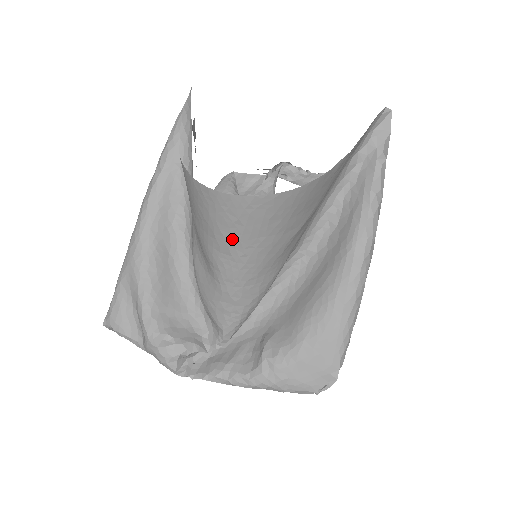
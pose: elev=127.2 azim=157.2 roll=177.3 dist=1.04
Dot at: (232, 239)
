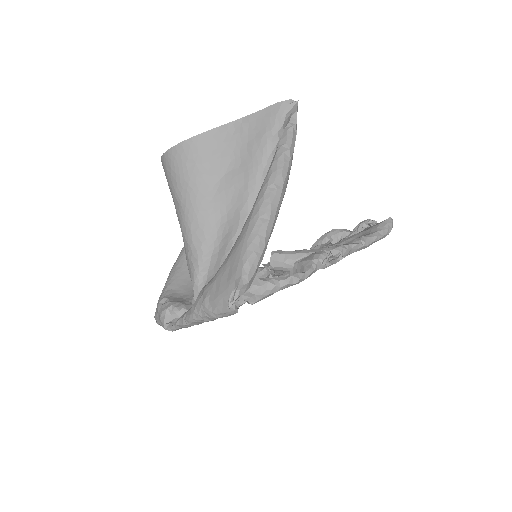
Dot at: (174, 188)
